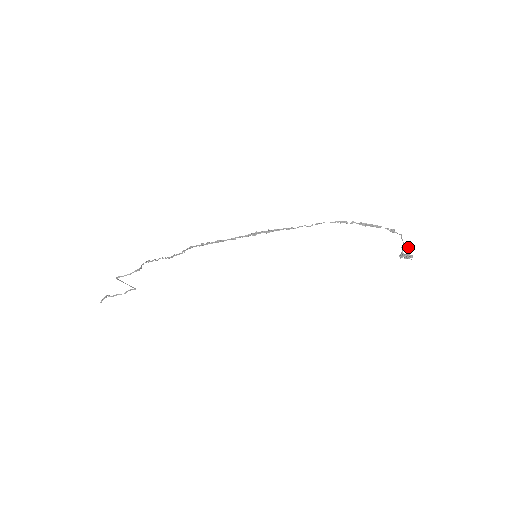
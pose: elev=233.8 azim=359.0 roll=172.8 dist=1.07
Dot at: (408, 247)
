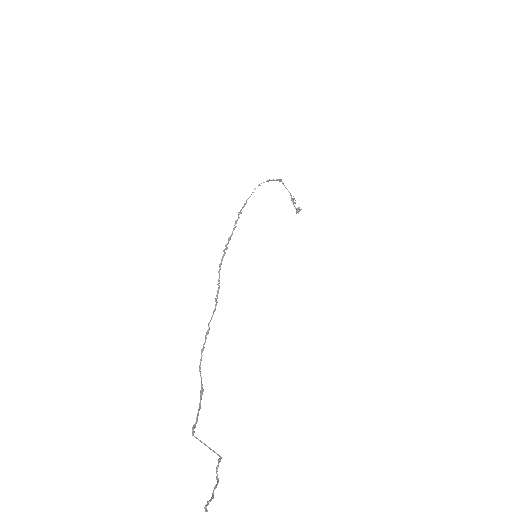
Dot at: (293, 196)
